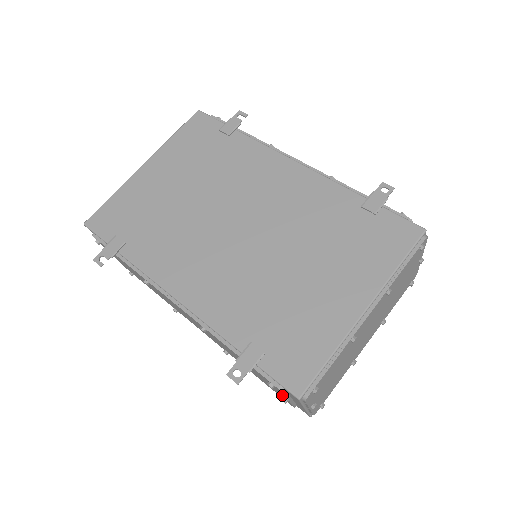
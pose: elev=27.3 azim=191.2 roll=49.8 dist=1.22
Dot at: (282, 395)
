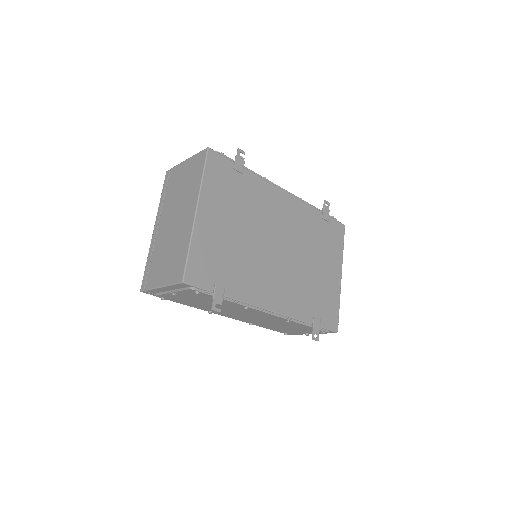
Dot at: (306, 333)
